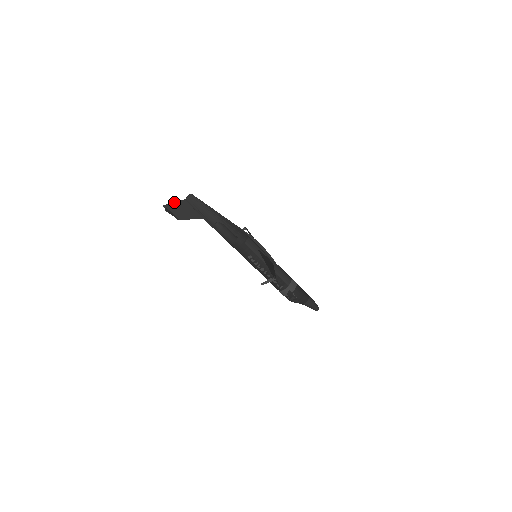
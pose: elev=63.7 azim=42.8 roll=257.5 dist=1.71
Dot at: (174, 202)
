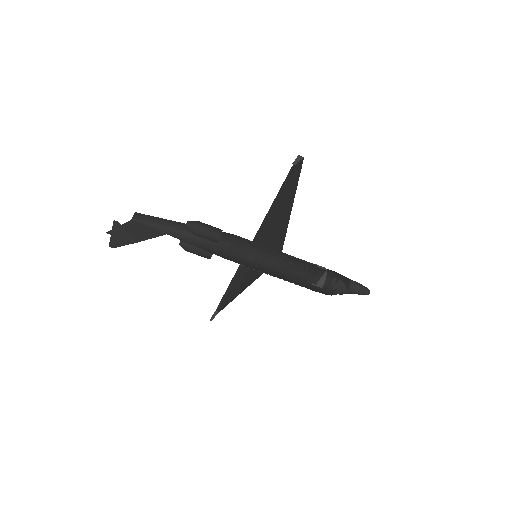
Dot at: occluded
